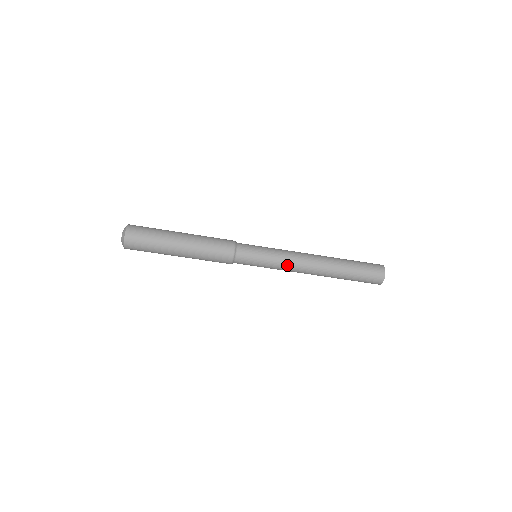
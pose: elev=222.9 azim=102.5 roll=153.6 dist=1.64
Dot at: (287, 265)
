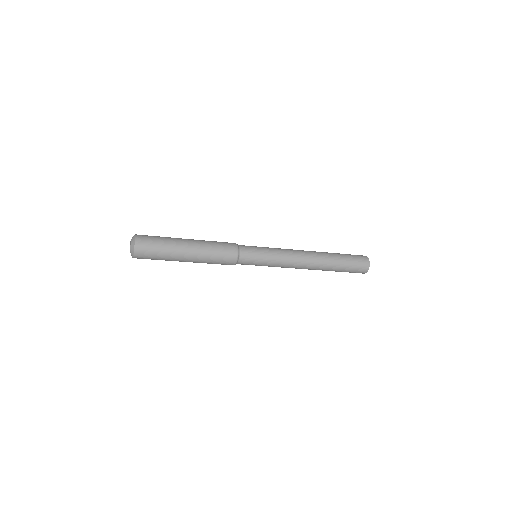
Dot at: (282, 267)
